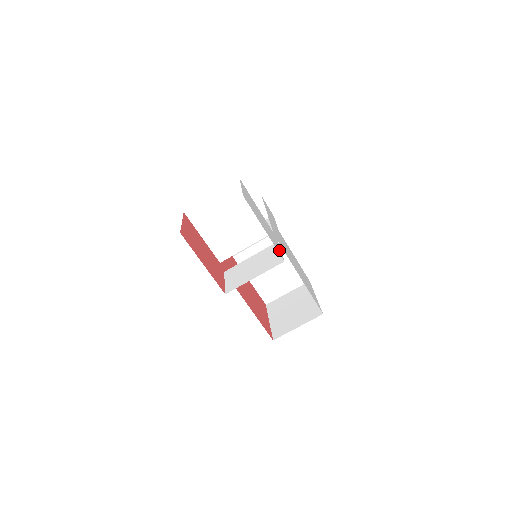
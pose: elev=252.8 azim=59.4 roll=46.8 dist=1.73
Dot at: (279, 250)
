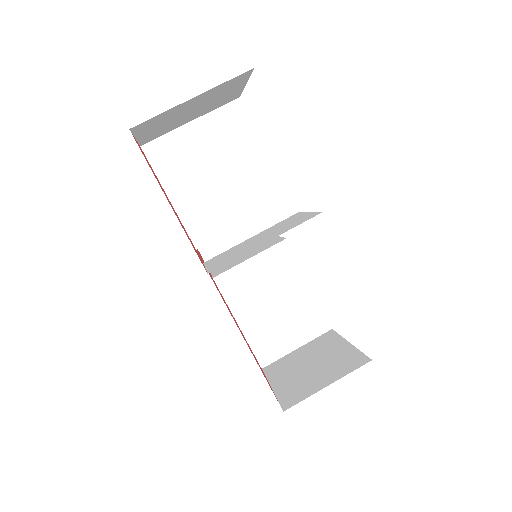
Dot at: occluded
